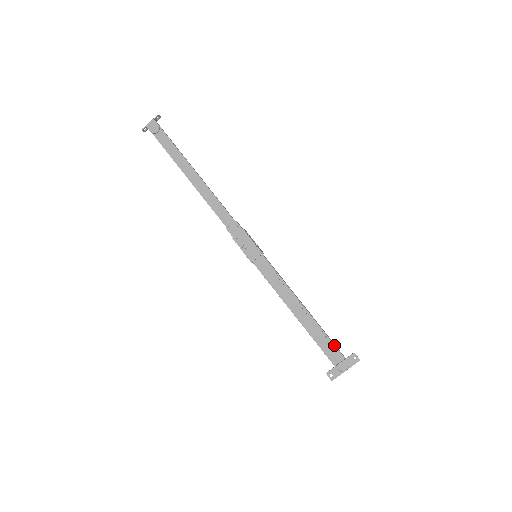
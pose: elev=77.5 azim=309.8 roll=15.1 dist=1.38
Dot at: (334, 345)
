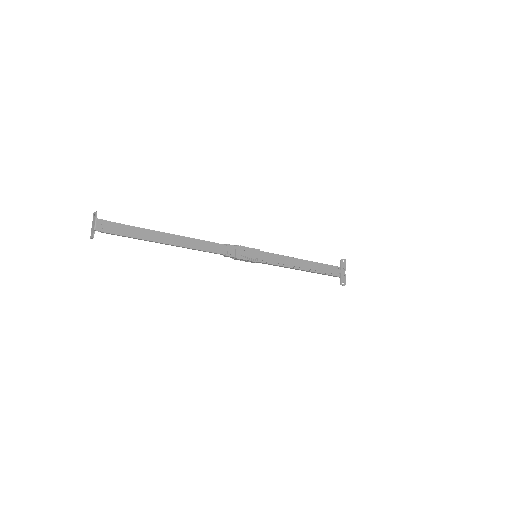
Dot at: (330, 265)
